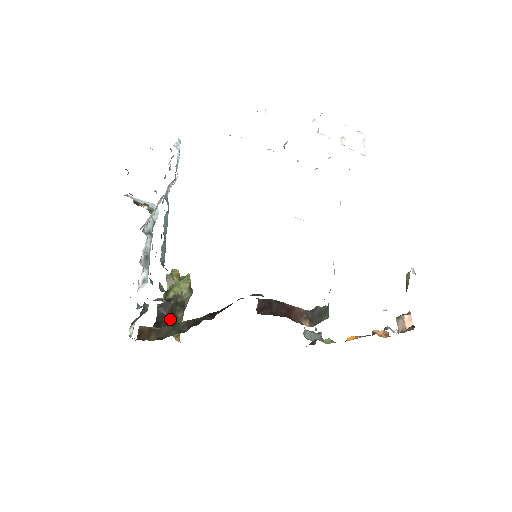
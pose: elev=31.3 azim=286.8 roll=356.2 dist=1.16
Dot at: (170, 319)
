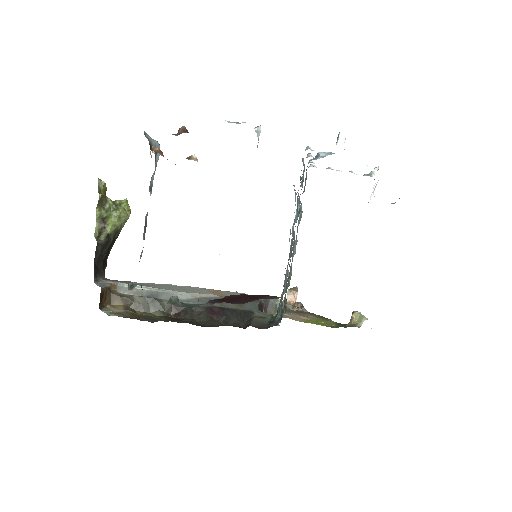
Dot at: (105, 259)
